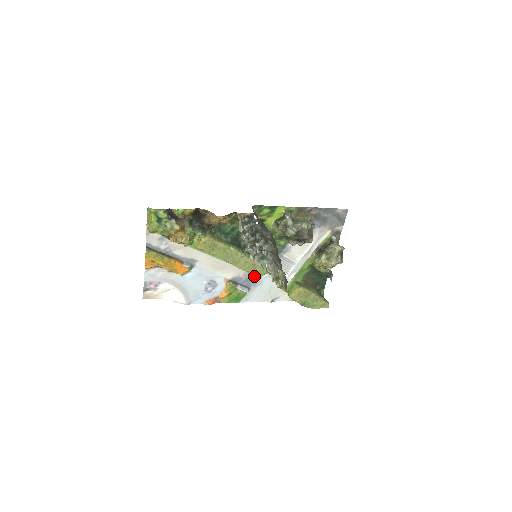
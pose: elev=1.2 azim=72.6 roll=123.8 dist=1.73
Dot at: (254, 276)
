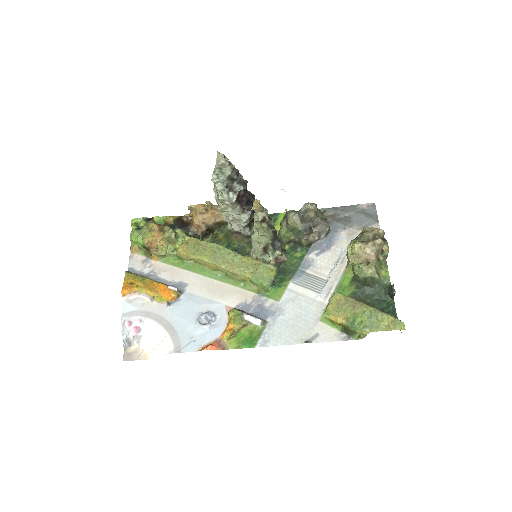
Dot at: (268, 301)
